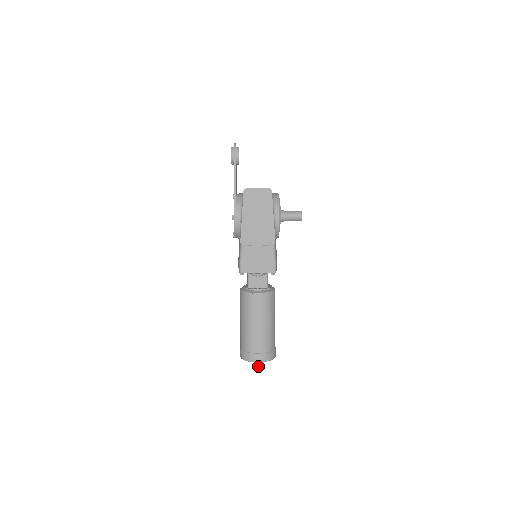
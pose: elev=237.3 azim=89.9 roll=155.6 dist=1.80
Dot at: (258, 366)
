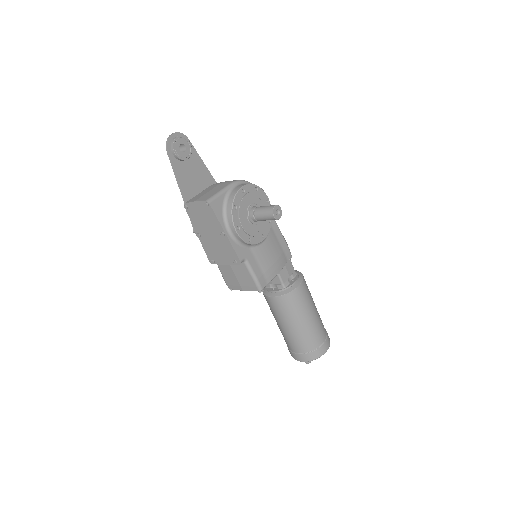
Dot at: (306, 362)
